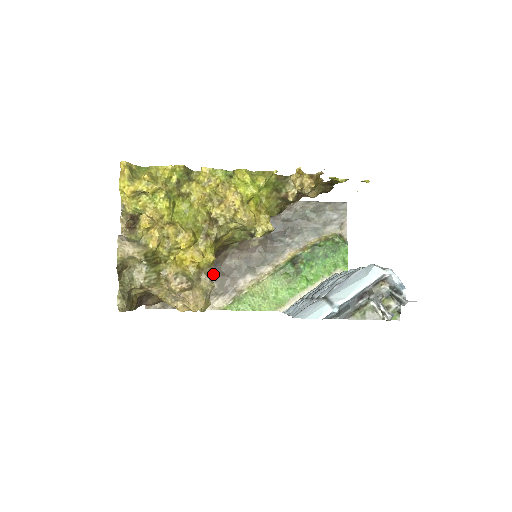
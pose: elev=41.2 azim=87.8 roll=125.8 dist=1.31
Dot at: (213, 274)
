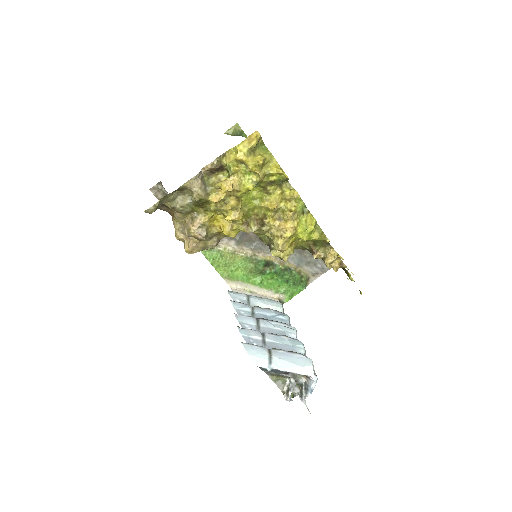
Dot at: occluded
